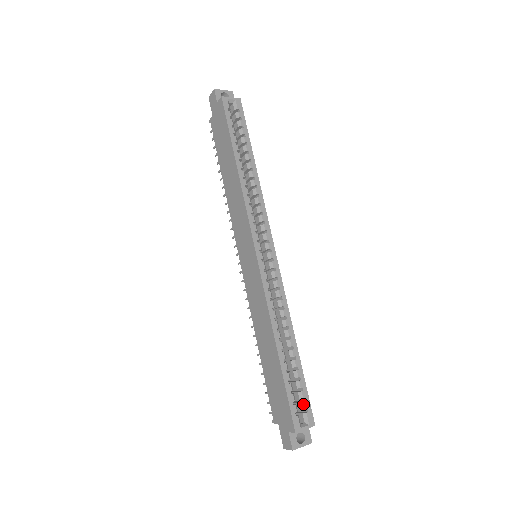
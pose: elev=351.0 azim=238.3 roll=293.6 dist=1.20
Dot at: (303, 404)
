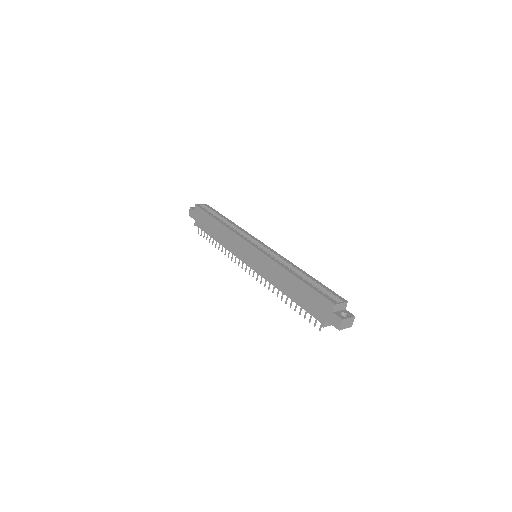
Dot at: (331, 294)
